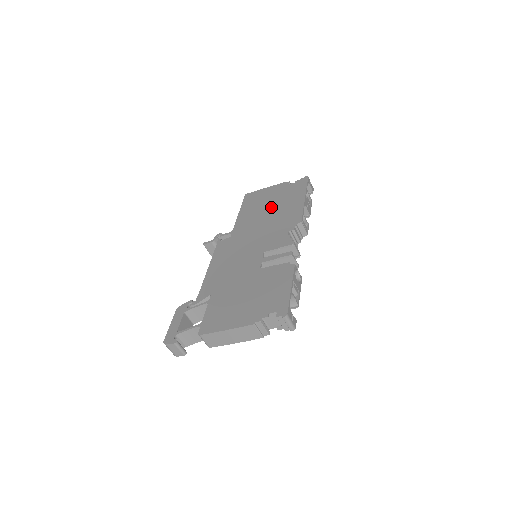
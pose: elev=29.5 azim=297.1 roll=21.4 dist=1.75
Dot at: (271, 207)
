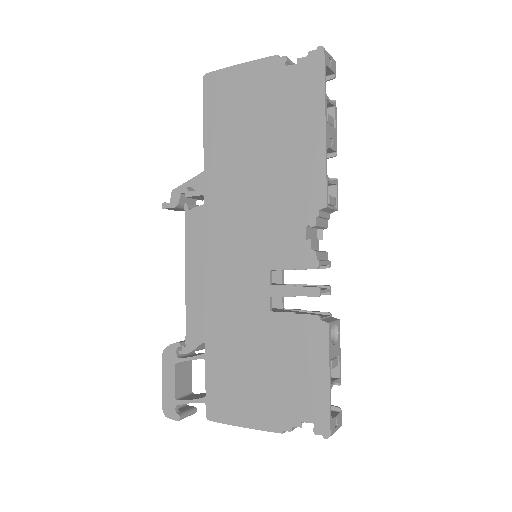
Dot at: (261, 138)
